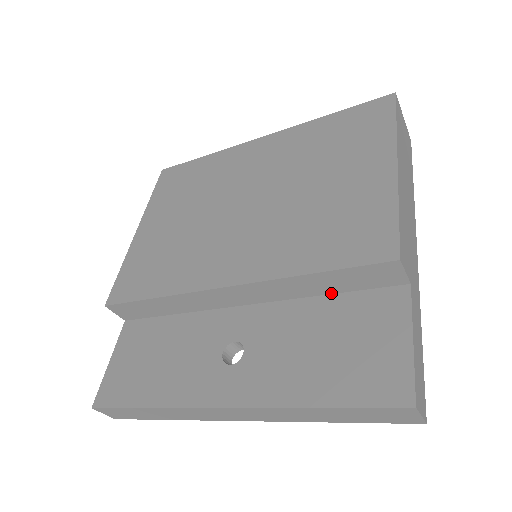
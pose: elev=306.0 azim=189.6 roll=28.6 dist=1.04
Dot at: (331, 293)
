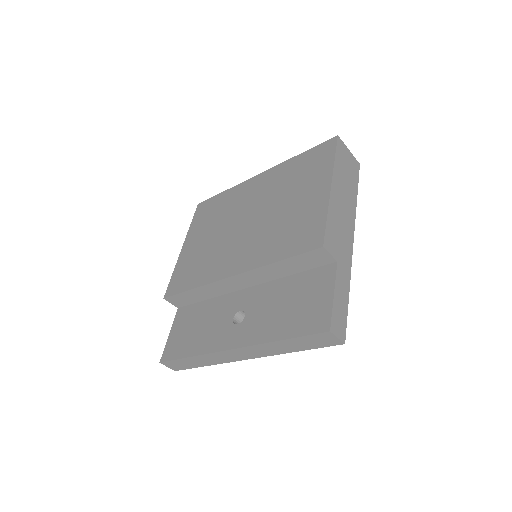
Dot at: (294, 273)
